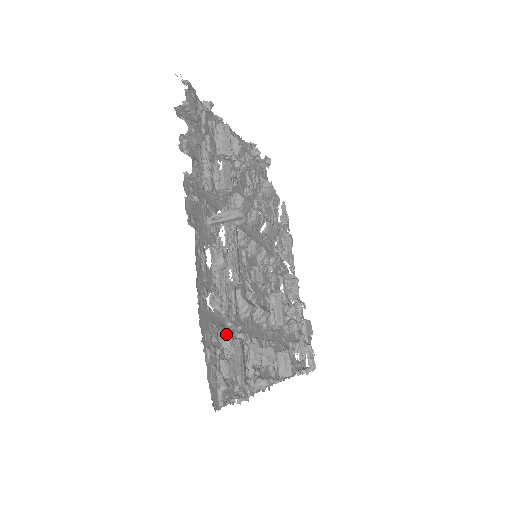
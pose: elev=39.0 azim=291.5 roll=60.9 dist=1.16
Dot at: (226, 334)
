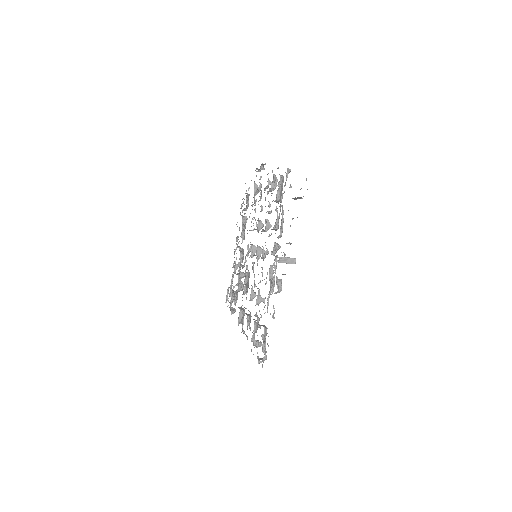
Dot at: occluded
